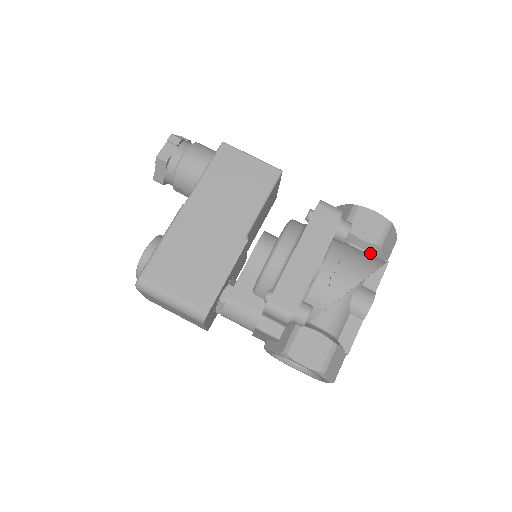
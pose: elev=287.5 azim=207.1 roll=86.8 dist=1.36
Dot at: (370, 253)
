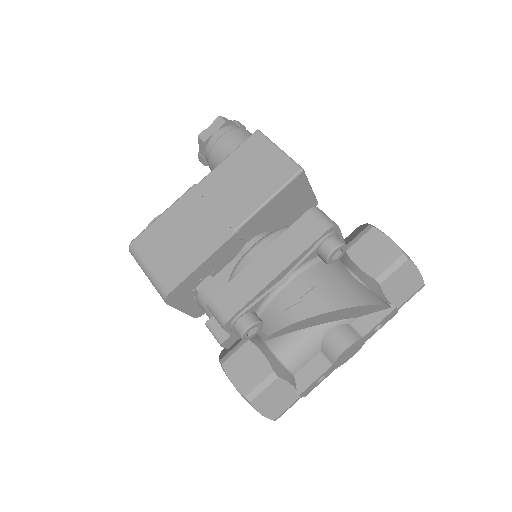
Dot at: (369, 287)
